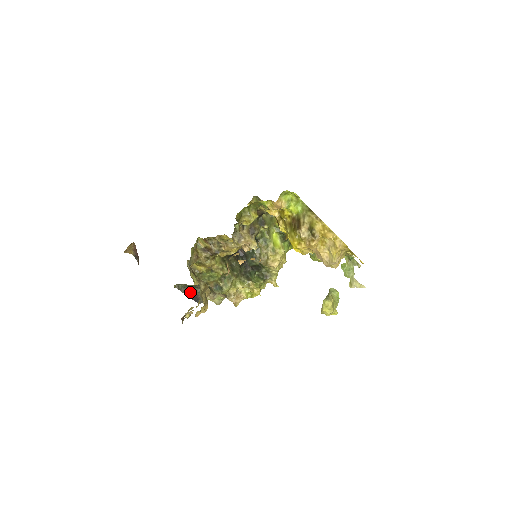
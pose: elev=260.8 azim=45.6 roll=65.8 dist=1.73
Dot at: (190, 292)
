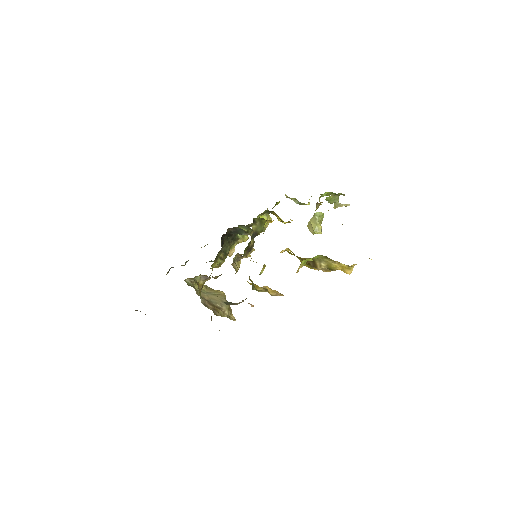
Dot at: occluded
